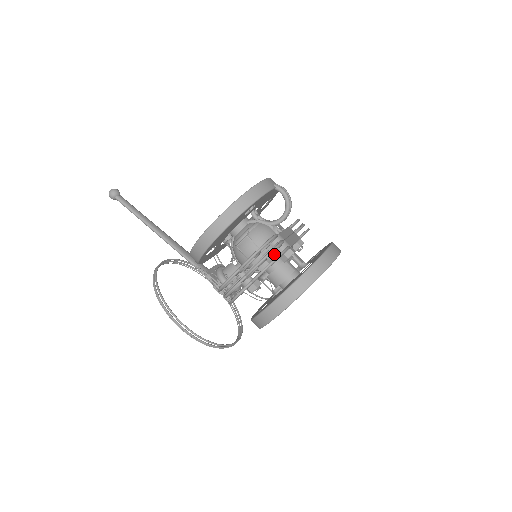
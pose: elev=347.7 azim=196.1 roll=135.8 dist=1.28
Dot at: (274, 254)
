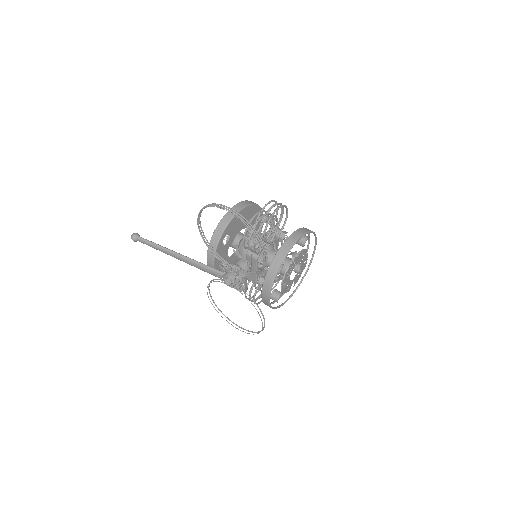
Dot at: (272, 244)
